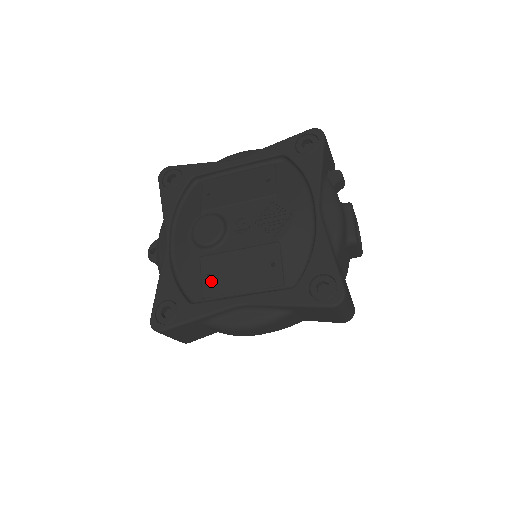
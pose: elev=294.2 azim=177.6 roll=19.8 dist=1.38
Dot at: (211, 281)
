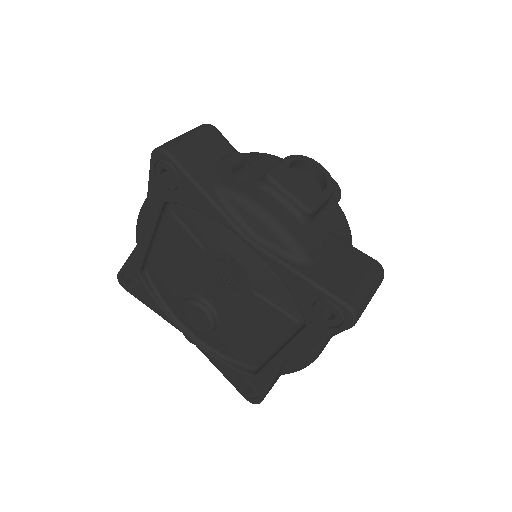
Dot at: (247, 350)
